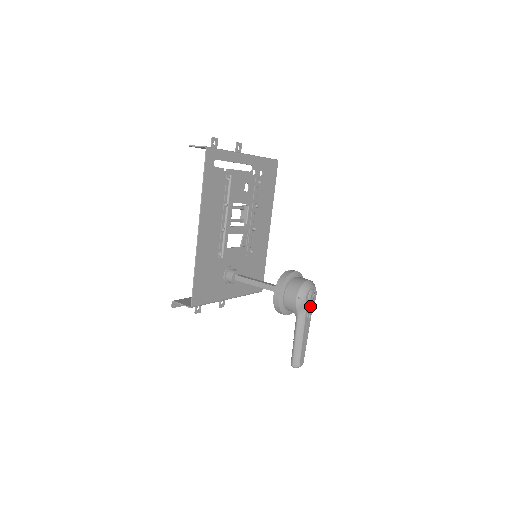
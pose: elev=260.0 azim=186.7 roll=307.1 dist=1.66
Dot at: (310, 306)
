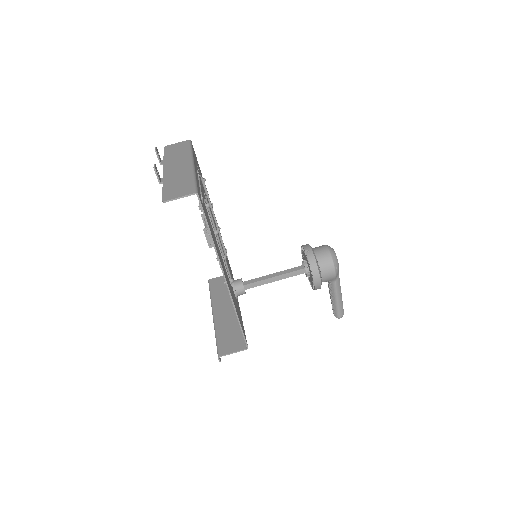
Dot at: occluded
